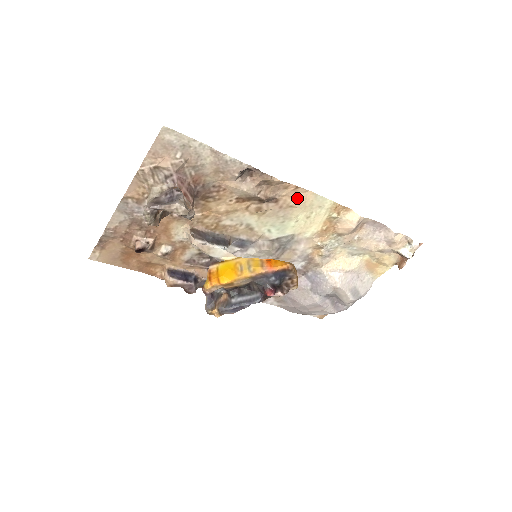
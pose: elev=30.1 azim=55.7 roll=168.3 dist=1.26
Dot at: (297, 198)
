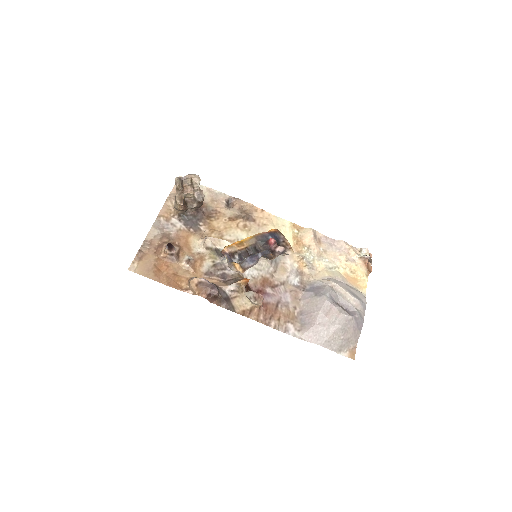
Dot at: (266, 219)
